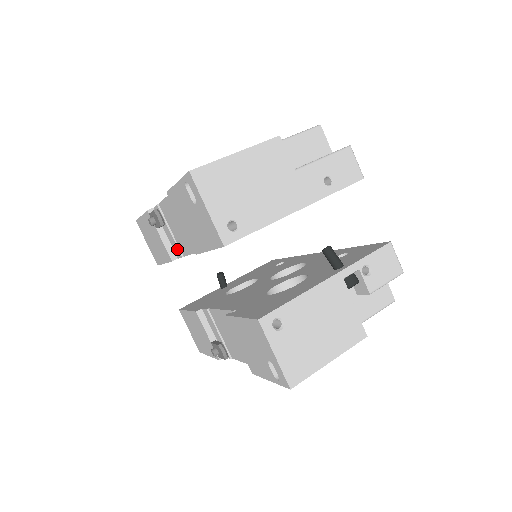
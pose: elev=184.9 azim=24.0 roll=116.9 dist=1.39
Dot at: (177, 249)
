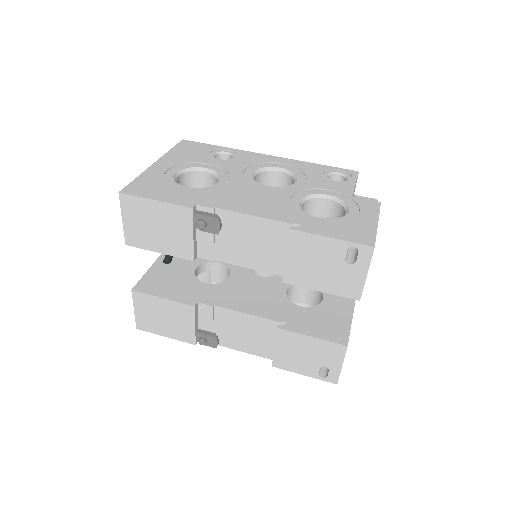
Dot at: (211, 252)
